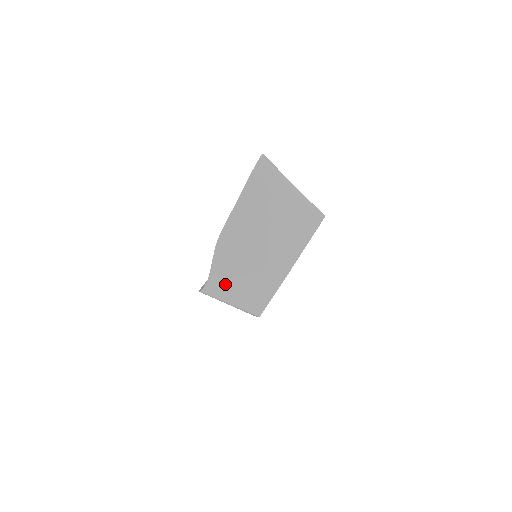
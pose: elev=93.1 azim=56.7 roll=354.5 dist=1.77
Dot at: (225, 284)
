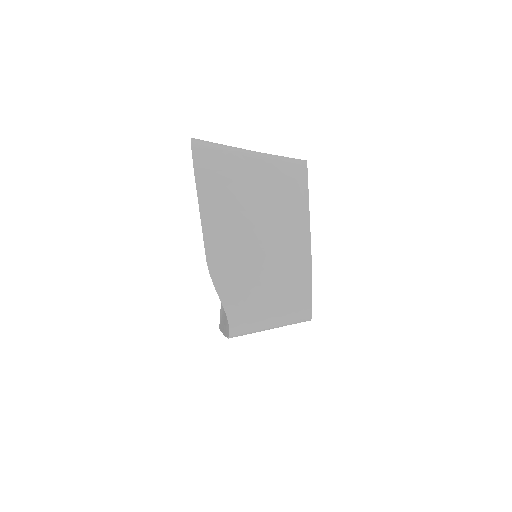
Dot at: (250, 311)
